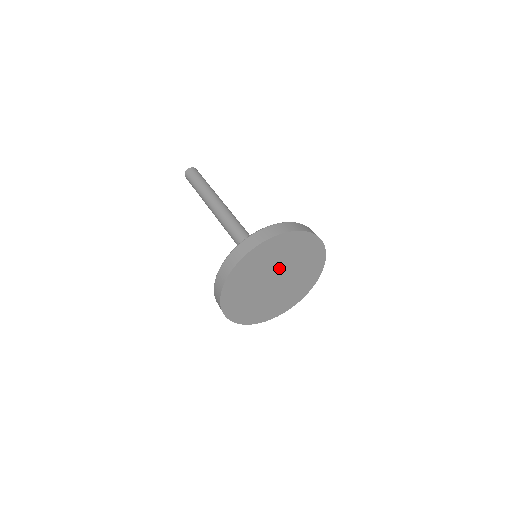
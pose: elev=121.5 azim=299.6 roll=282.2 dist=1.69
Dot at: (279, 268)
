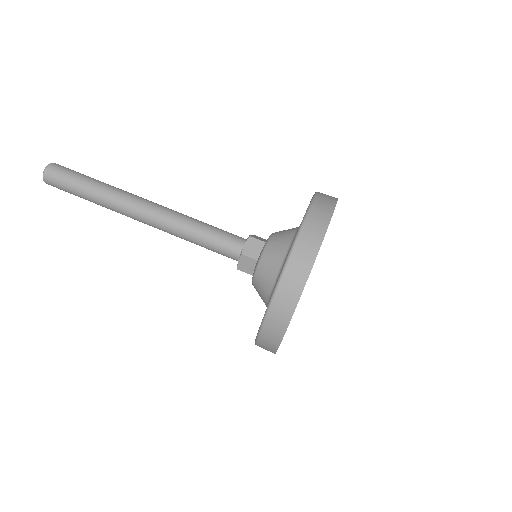
Dot at: occluded
